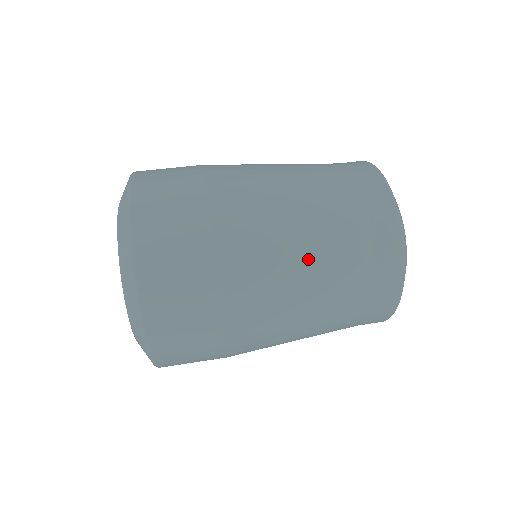
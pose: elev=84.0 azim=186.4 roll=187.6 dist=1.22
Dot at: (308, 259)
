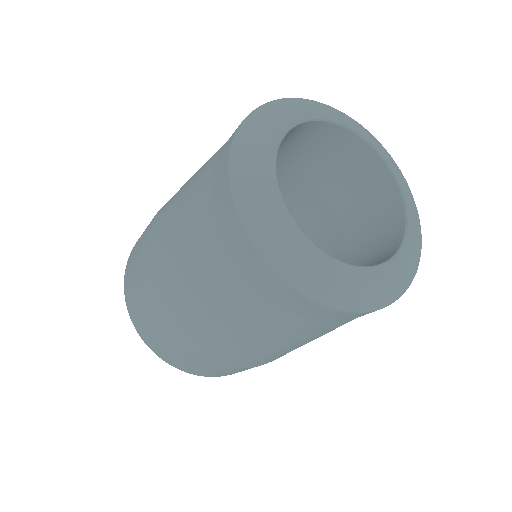
Dot at: (271, 344)
